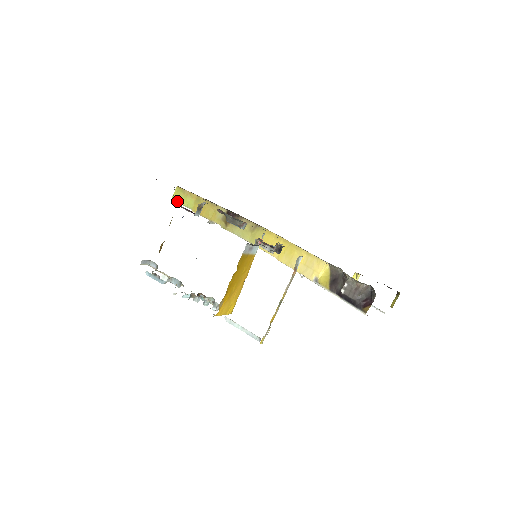
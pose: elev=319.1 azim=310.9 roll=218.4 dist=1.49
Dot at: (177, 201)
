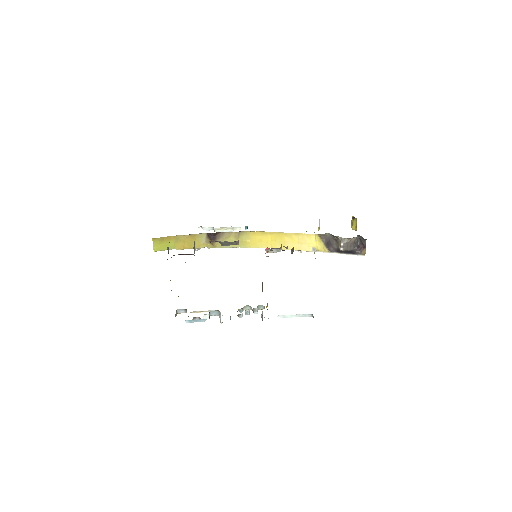
Dot at: (159, 250)
